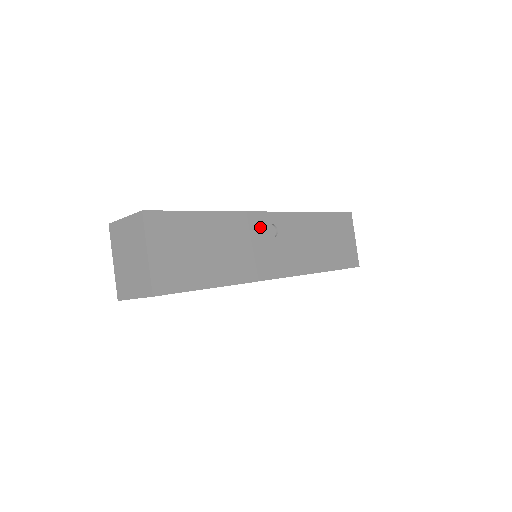
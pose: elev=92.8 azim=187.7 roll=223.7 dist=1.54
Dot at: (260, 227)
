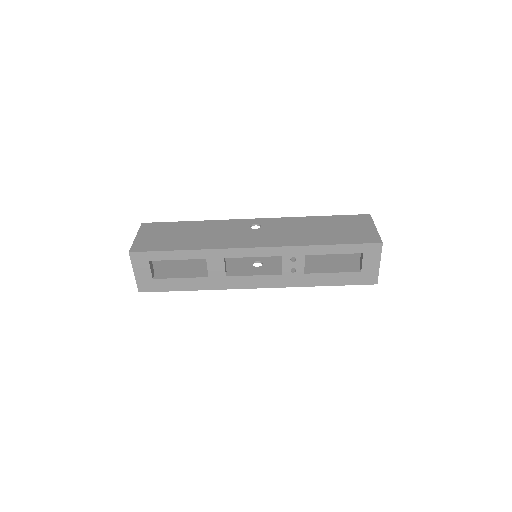
Dot at: (241, 225)
